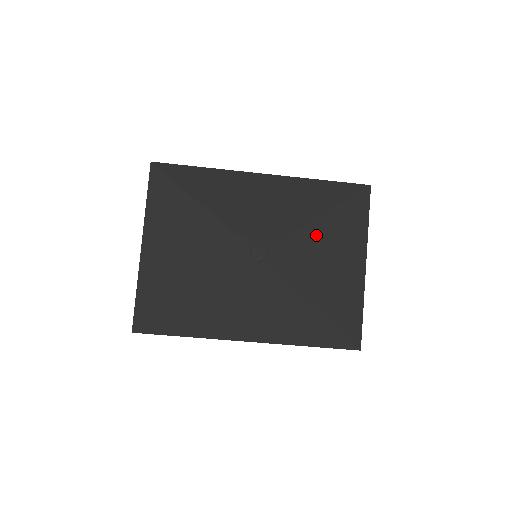
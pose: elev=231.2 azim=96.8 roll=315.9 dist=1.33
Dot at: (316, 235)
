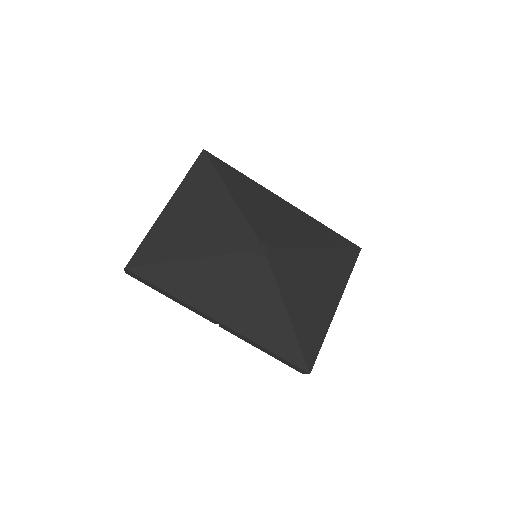
Dot at: (310, 261)
